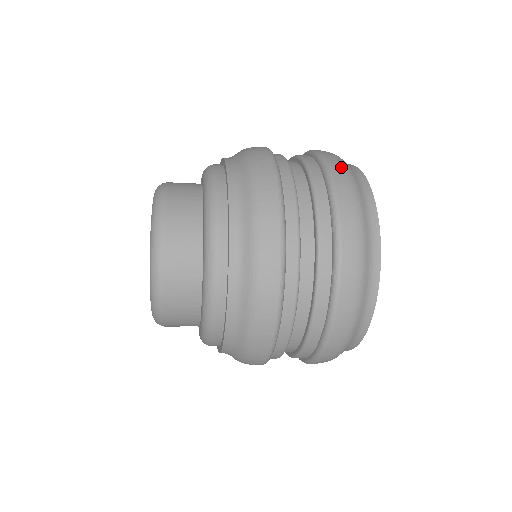
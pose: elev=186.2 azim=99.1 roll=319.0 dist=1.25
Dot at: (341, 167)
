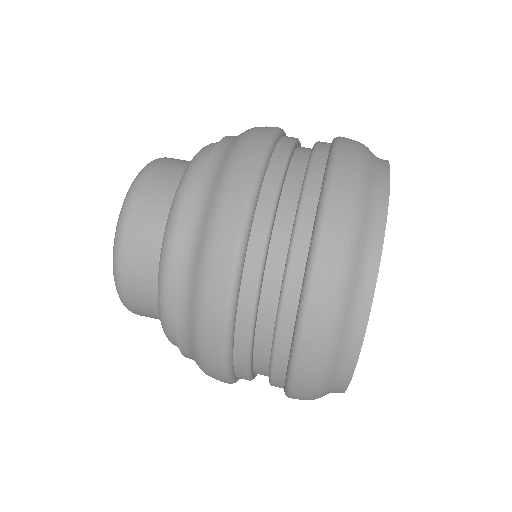
Dot at: (345, 210)
